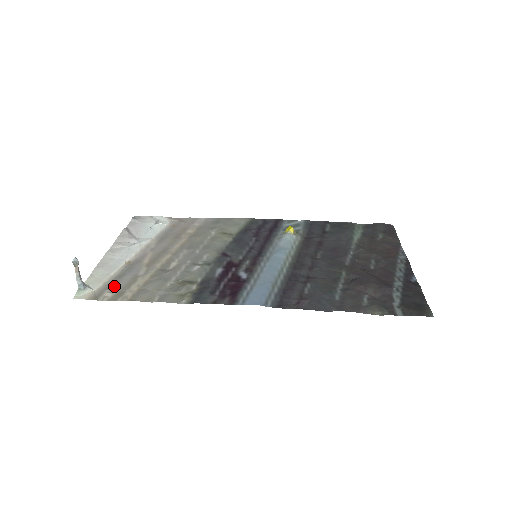
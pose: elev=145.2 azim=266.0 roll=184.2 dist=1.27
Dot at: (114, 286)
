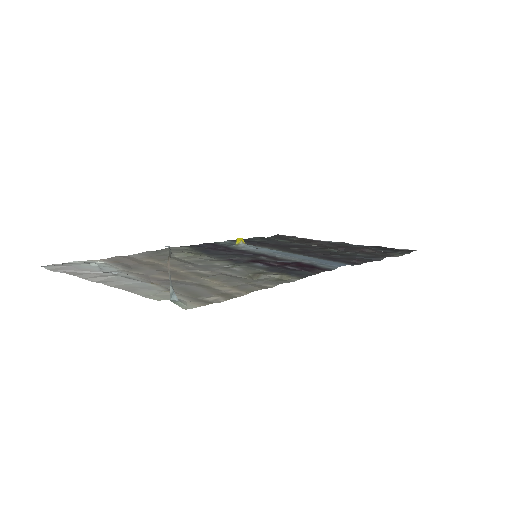
Dot at: (198, 293)
